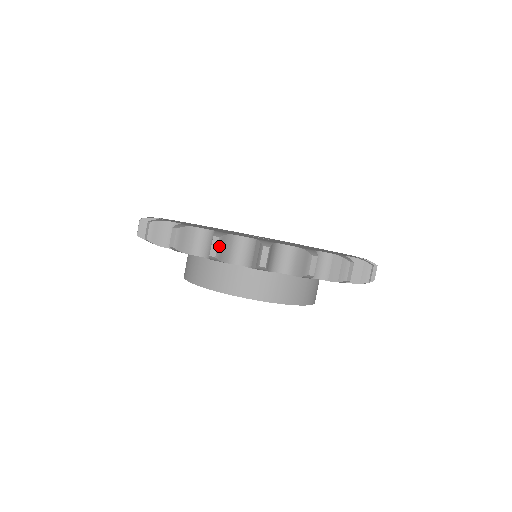
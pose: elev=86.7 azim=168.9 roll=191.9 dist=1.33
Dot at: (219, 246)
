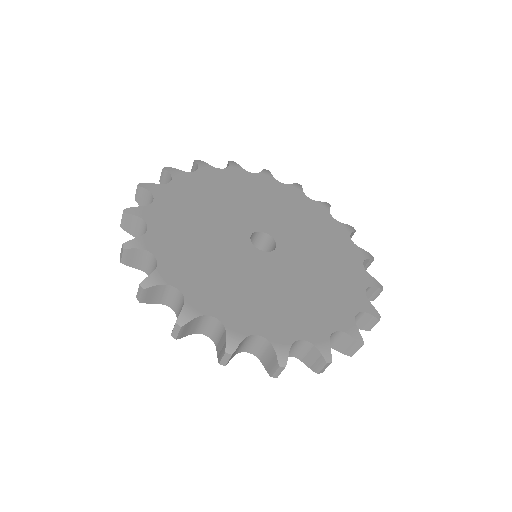
Dot at: (181, 331)
